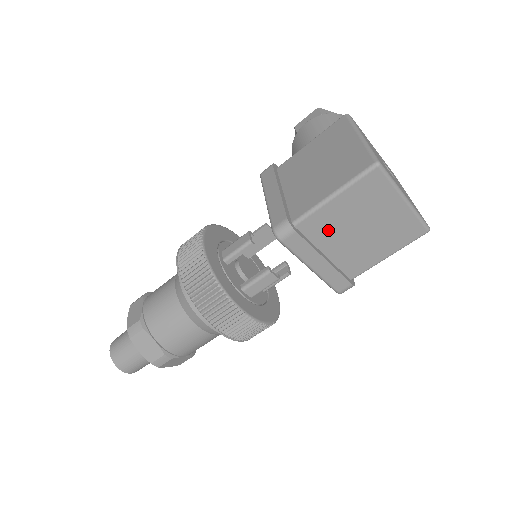
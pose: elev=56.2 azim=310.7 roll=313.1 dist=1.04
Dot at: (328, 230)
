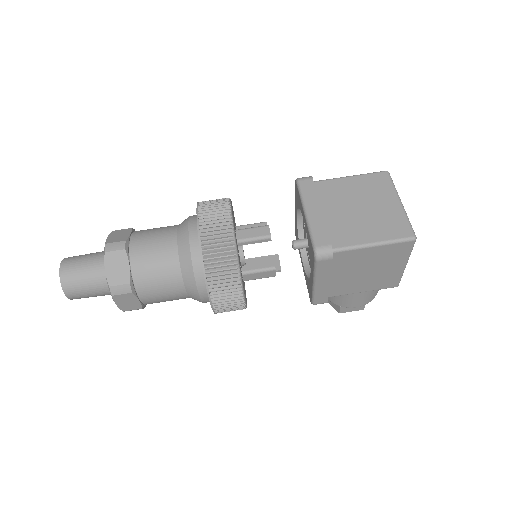
Dot at: (334, 196)
